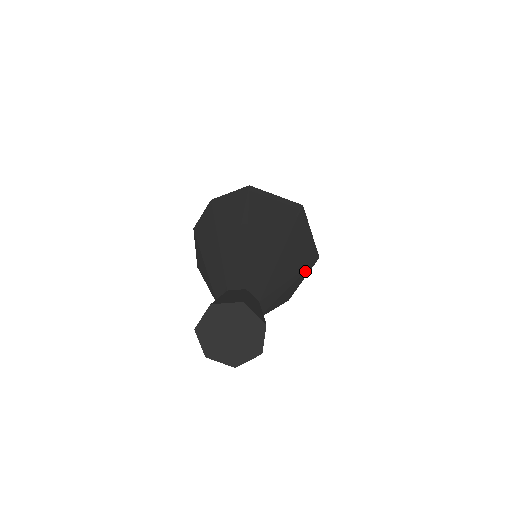
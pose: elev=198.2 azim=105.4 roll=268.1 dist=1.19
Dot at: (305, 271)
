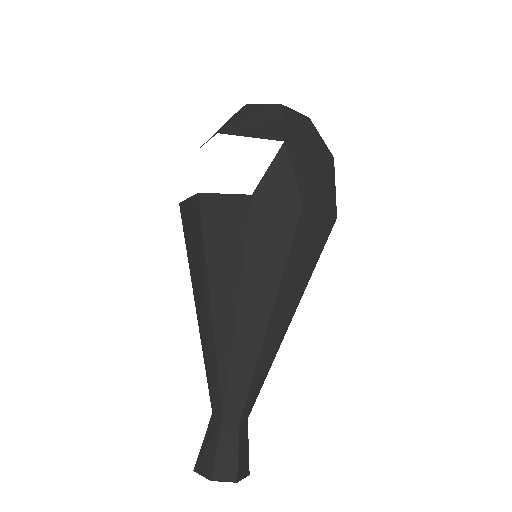
Dot at: occluded
